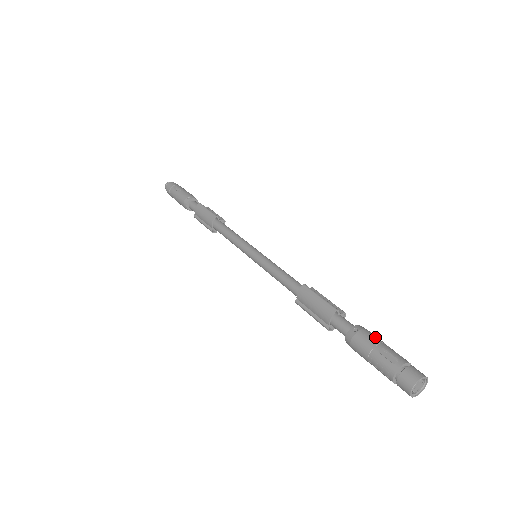
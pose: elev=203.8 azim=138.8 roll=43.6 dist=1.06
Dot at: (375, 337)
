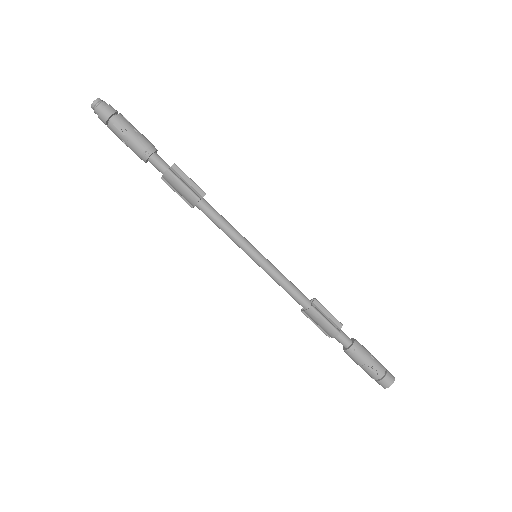
Dot at: (366, 354)
